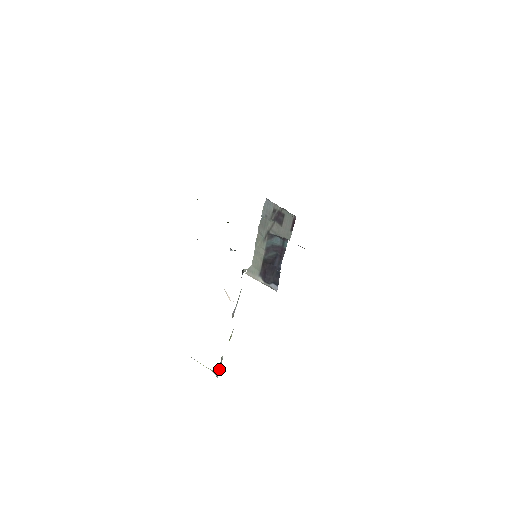
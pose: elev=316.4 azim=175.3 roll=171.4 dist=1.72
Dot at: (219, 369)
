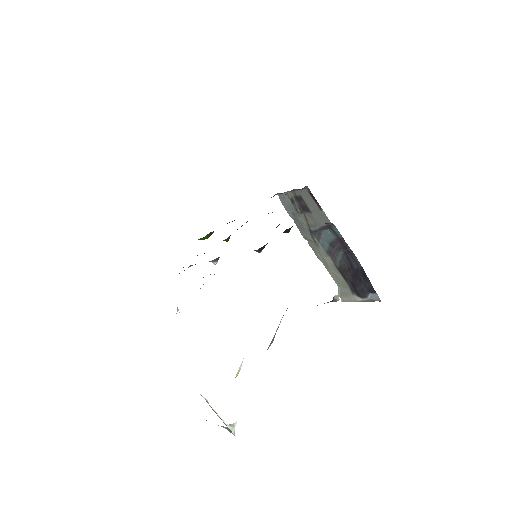
Dot at: occluded
